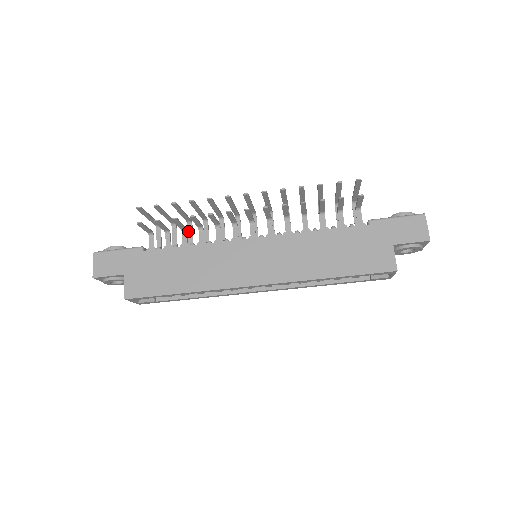
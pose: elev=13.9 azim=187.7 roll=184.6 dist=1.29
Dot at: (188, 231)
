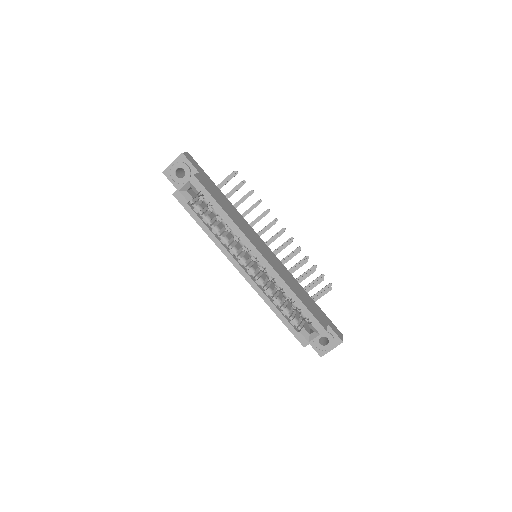
Dot at: occluded
